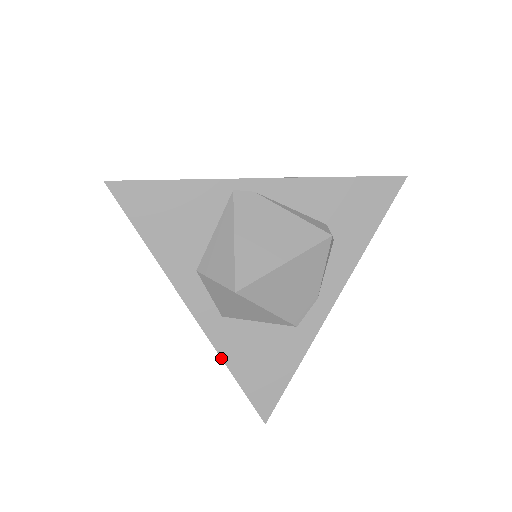
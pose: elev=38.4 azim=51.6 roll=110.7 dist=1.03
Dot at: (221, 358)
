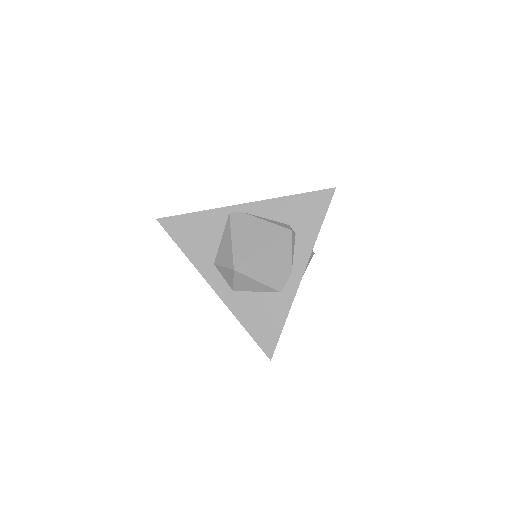
Dot at: (236, 318)
